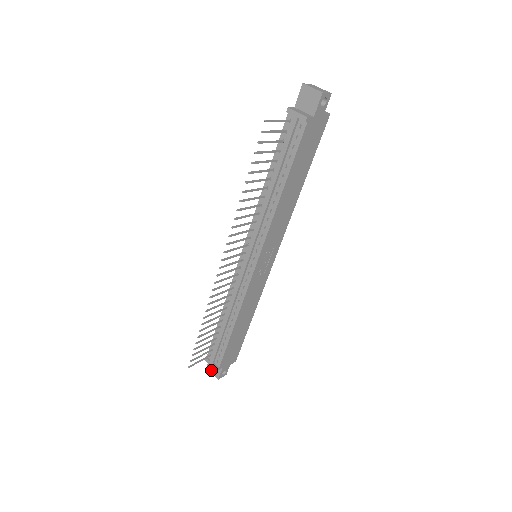
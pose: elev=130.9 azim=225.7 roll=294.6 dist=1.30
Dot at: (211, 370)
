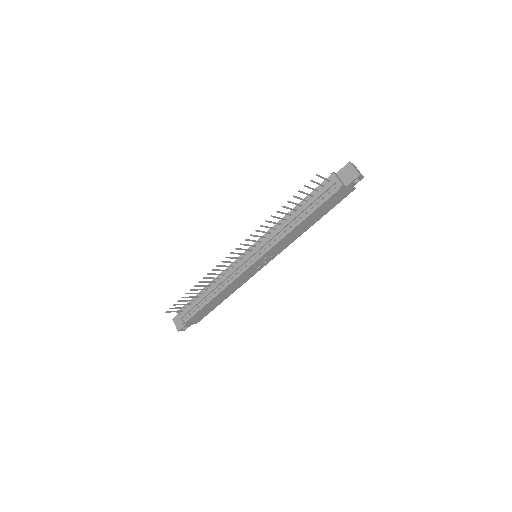
Dot at: (176, 322)
